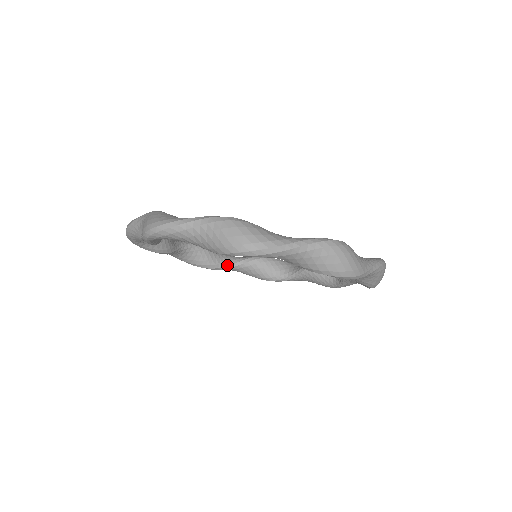
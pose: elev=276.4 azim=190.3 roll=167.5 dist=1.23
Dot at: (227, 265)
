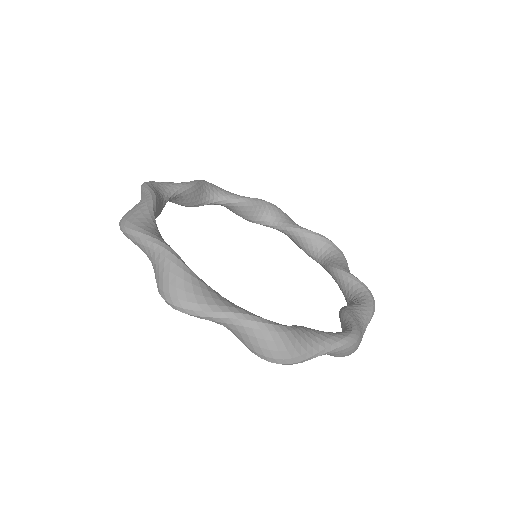
Dot at: (209, 203)
